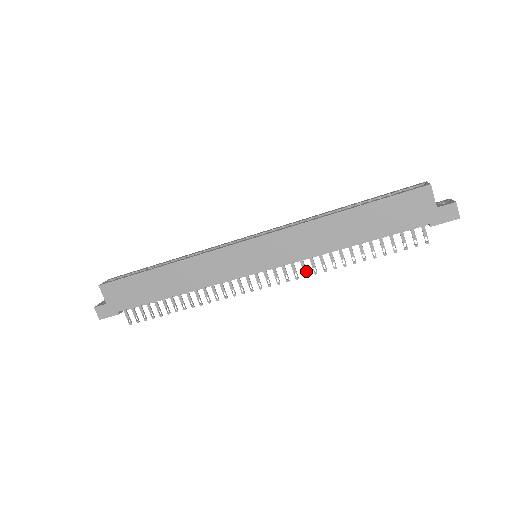
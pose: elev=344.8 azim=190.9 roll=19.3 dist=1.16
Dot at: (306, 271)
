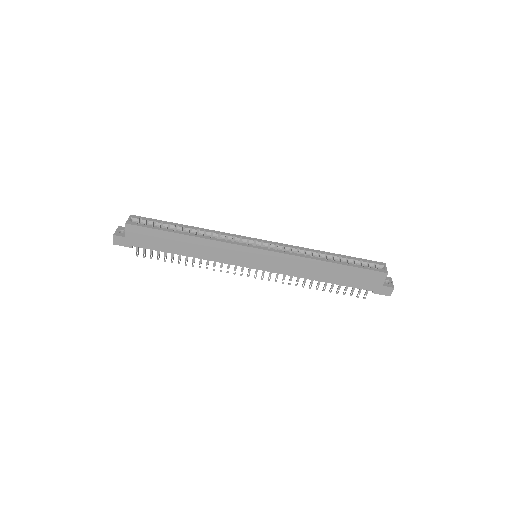
Dot at: occluded
